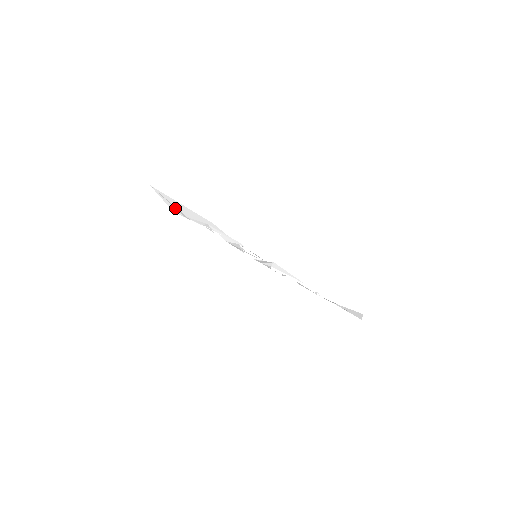
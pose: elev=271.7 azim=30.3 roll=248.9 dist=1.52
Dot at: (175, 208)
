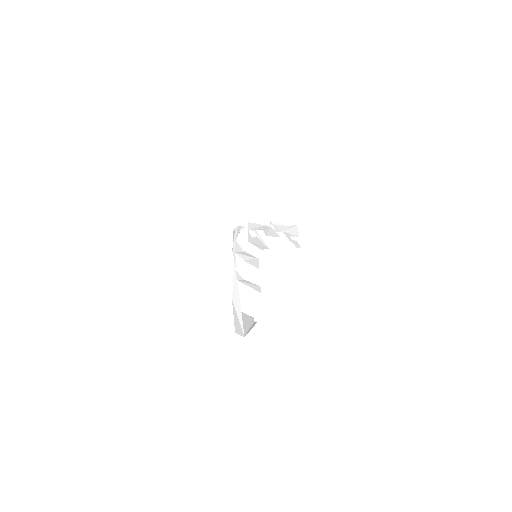
Dot at: occluded
